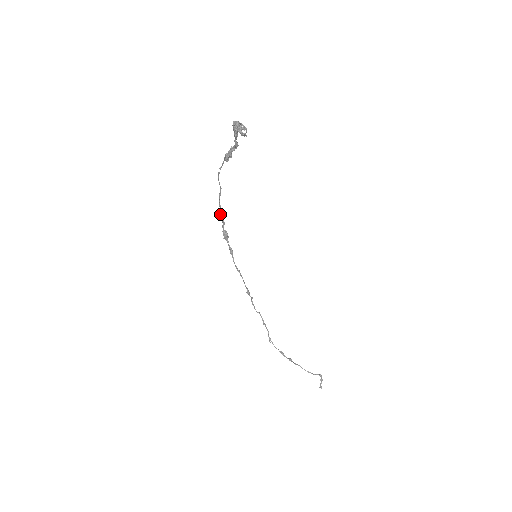
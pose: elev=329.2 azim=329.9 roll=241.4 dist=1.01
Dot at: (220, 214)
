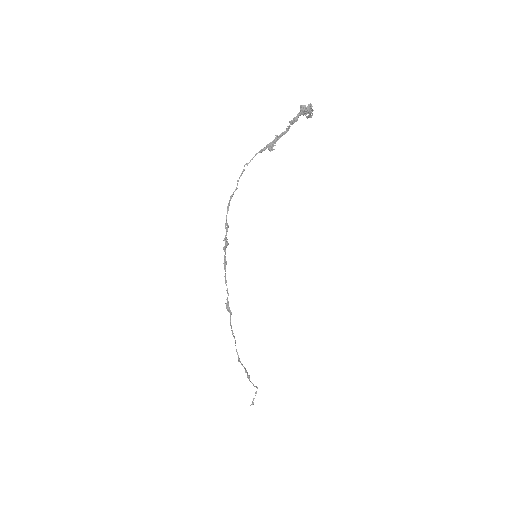
Dot at: (226, 220)
